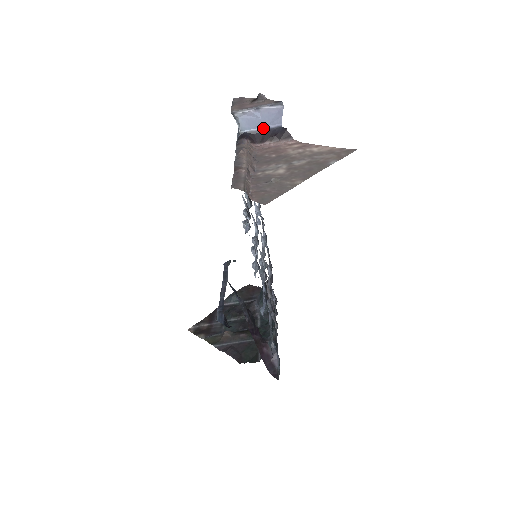
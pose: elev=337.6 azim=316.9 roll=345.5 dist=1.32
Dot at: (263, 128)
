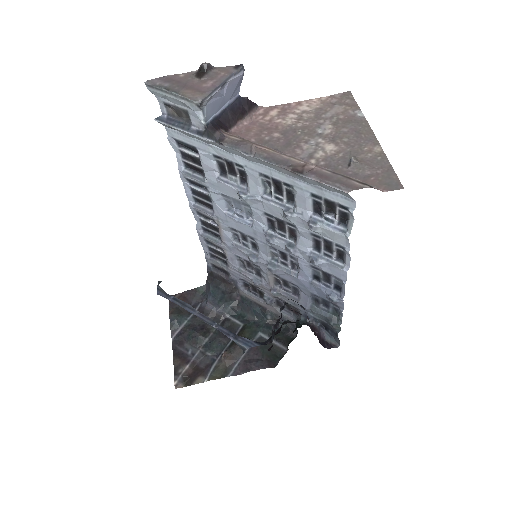
Dot at: (224, 107)
